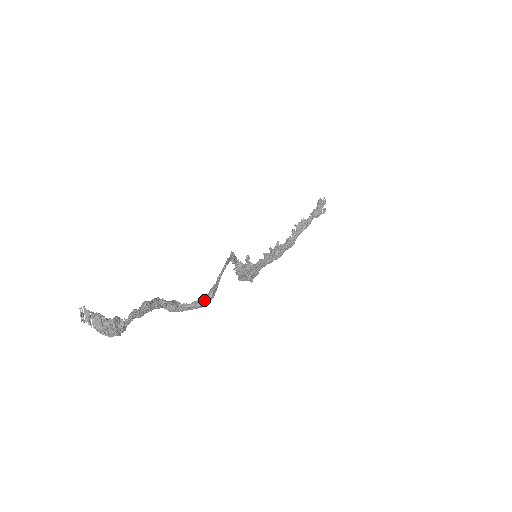
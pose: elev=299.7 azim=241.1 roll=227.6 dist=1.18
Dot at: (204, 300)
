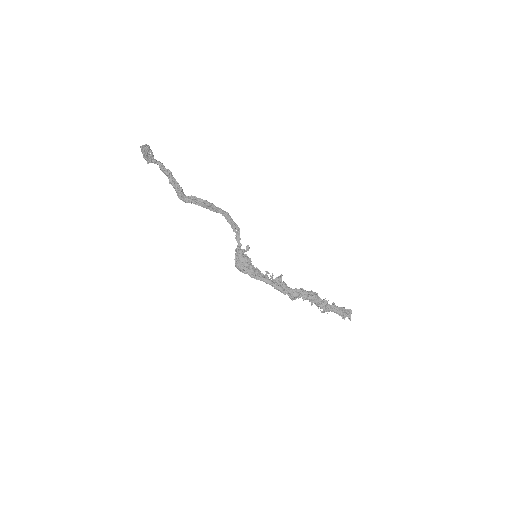
Dot at: (197, 199)
